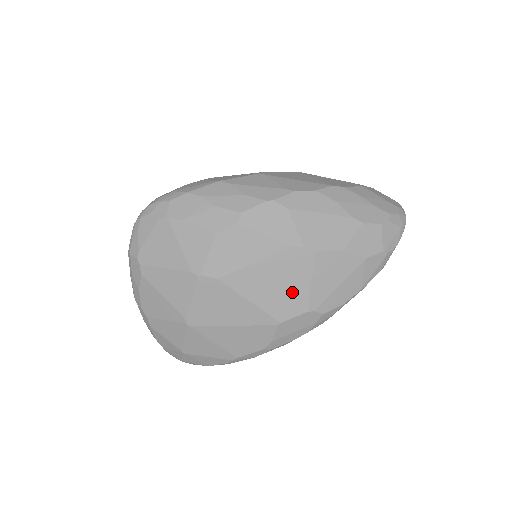
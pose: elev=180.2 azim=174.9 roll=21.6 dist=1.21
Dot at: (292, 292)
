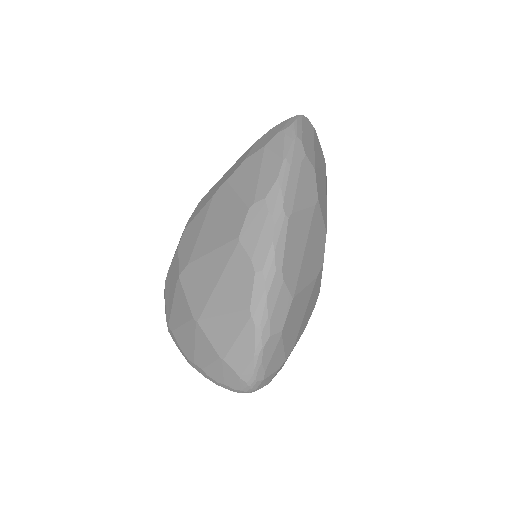
Dot at: (231, 213)
